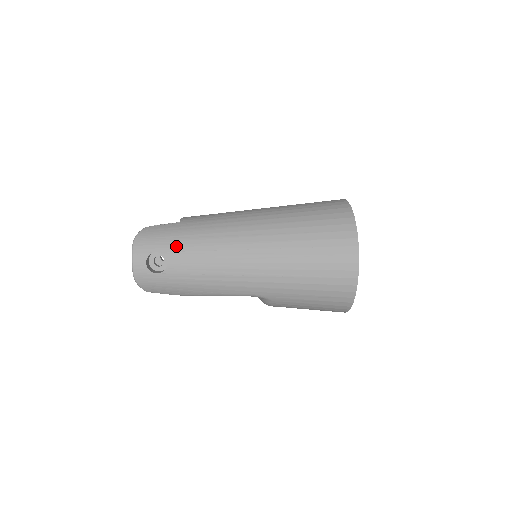
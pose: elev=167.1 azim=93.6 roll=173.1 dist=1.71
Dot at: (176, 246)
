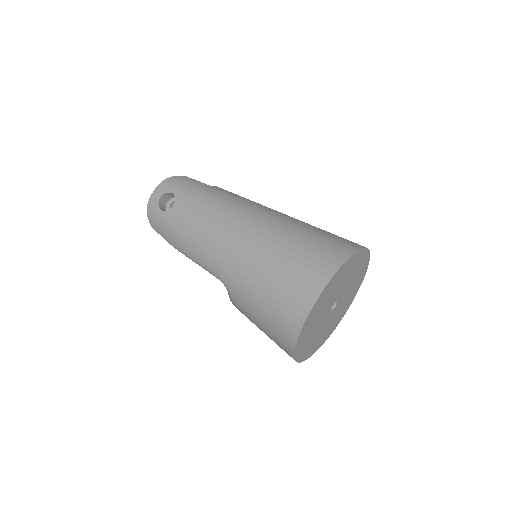
Dot at: (189, 196)
